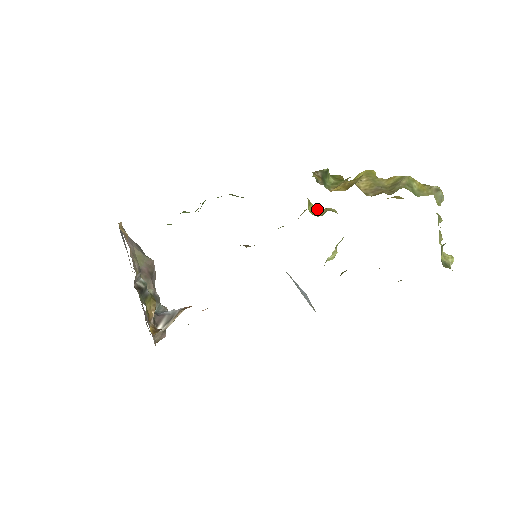
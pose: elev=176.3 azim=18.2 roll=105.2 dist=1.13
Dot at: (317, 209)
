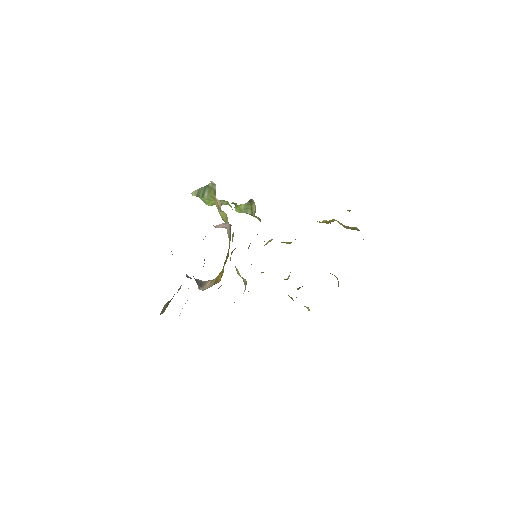
Dot at: occluded
